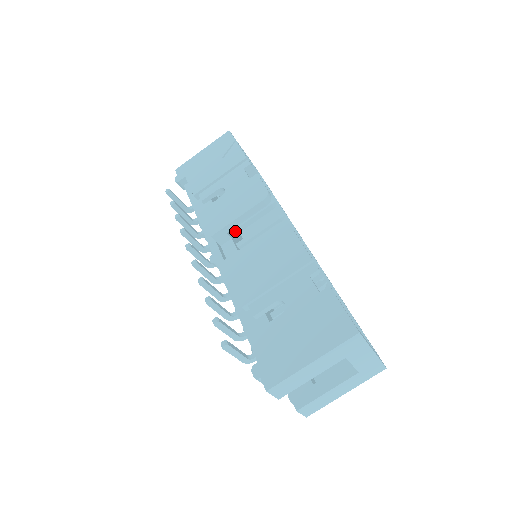
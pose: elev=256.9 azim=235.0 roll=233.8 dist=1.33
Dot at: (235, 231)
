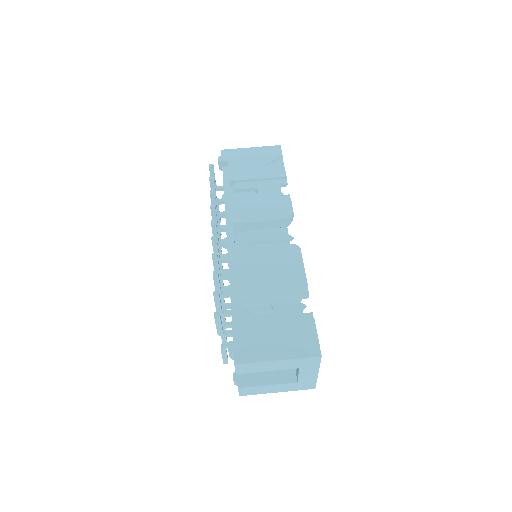
Dot at: (249, 228)
